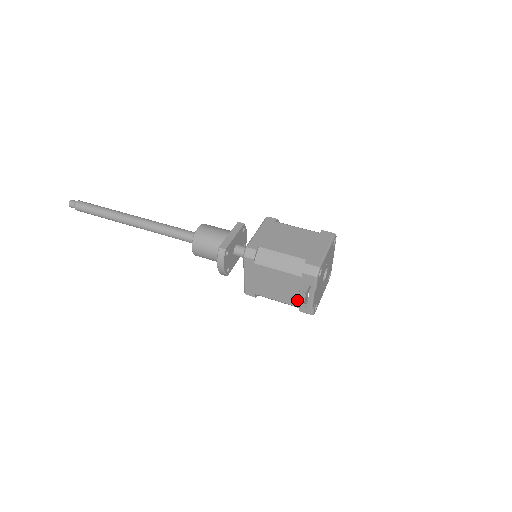
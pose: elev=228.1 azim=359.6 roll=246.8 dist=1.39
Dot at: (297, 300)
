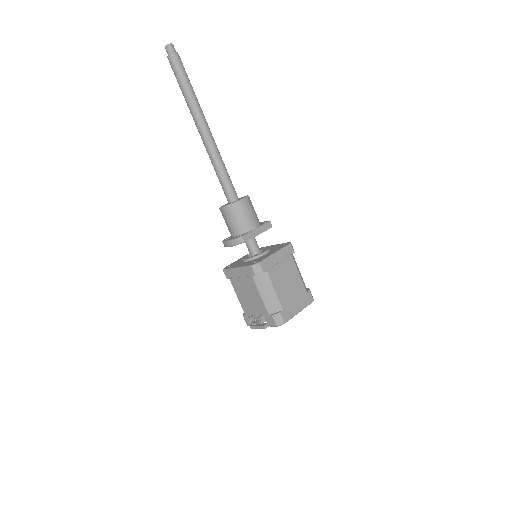
Dot at: (250, 313)
